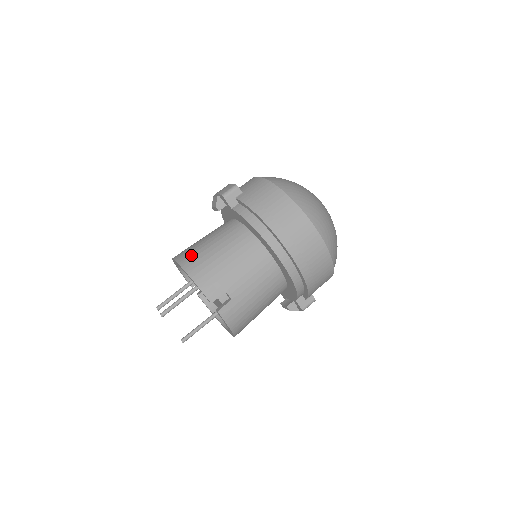
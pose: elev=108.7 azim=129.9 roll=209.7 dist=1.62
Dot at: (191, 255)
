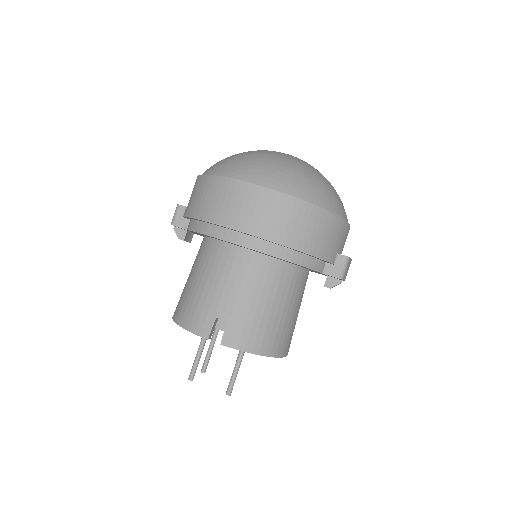
Dot at: (178, 302)
